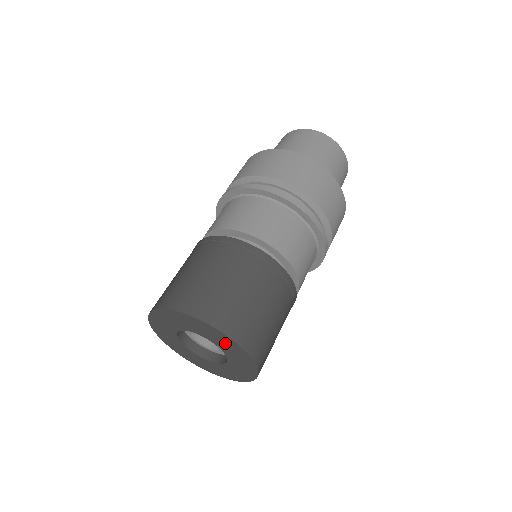
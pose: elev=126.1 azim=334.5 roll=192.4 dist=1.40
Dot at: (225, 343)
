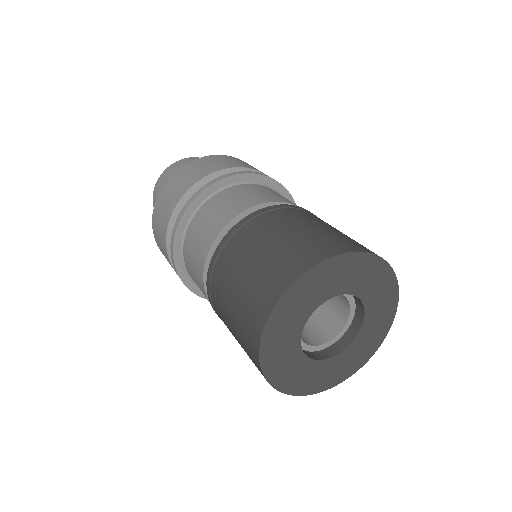
Dot at: (350, 273)
